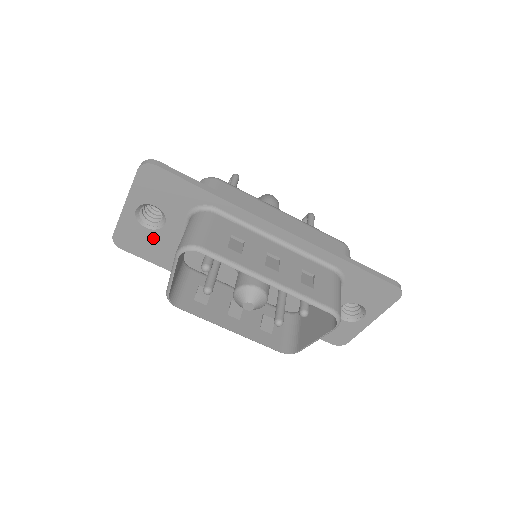
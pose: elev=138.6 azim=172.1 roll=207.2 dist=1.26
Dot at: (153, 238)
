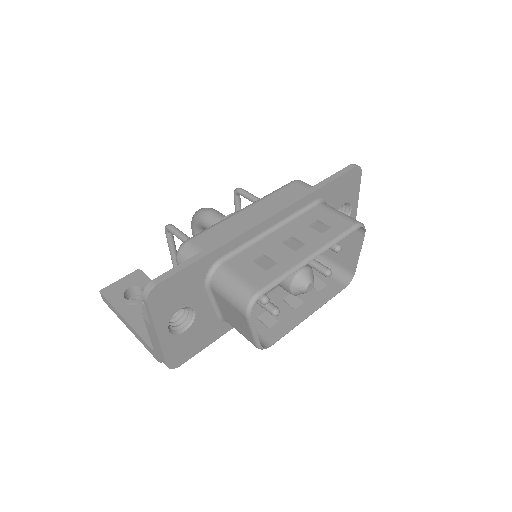
Dot at: (195, 331)
